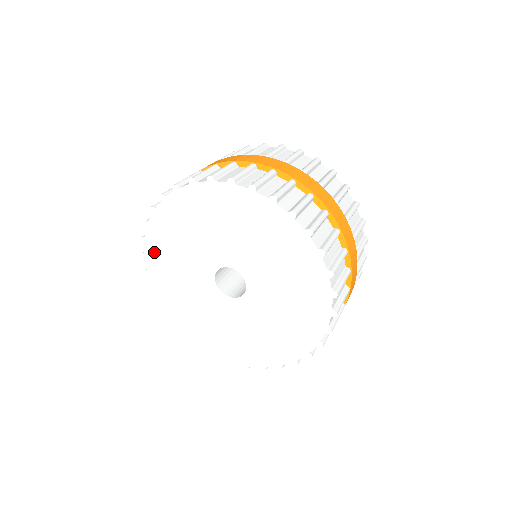
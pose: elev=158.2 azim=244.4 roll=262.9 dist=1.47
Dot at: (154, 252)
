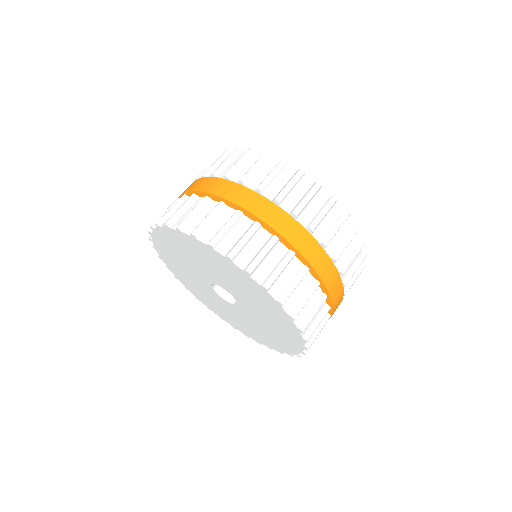
Dot at: (160, 244)
